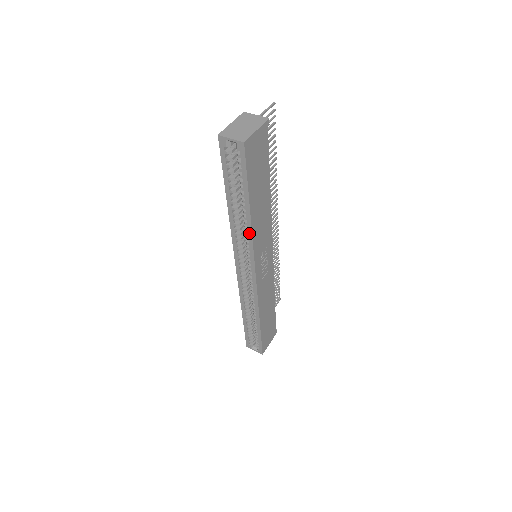
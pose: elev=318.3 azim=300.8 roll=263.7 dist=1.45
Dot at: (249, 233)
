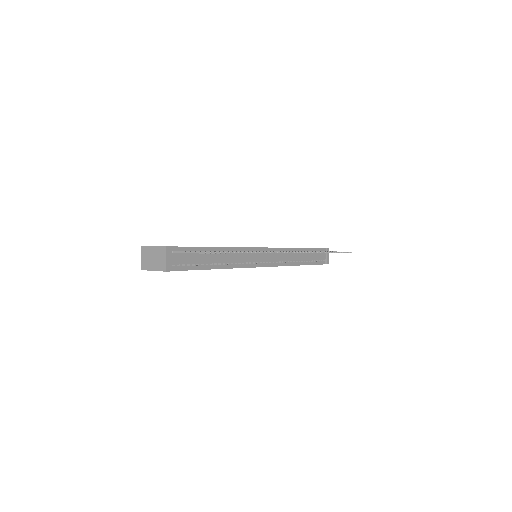
Dot at: occluded
